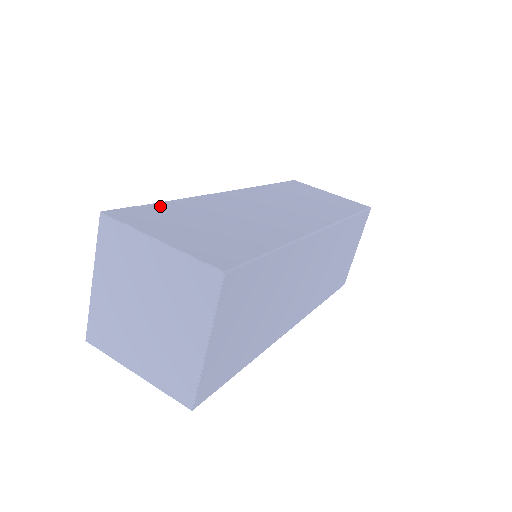
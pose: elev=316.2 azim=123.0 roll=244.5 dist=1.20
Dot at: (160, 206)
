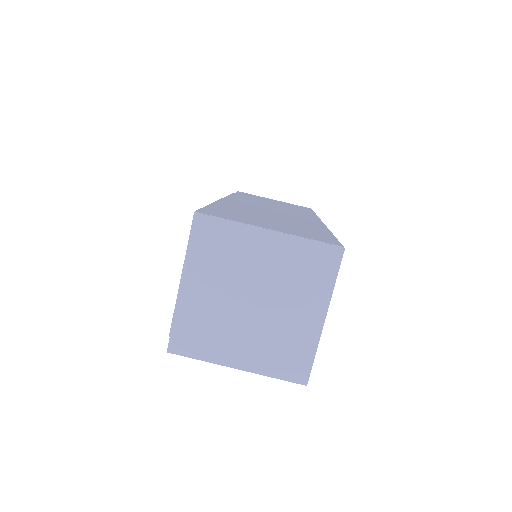
Dot at: (217, 208)
